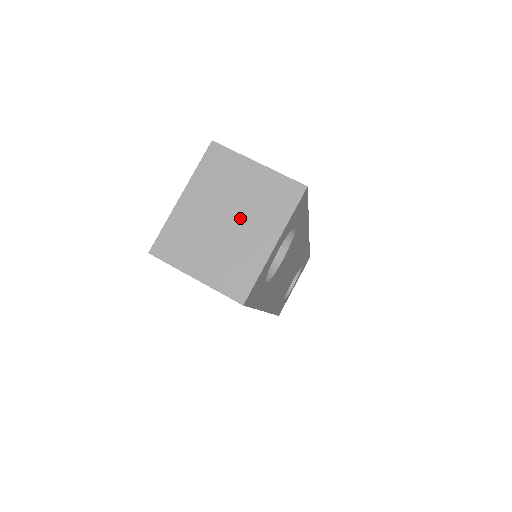
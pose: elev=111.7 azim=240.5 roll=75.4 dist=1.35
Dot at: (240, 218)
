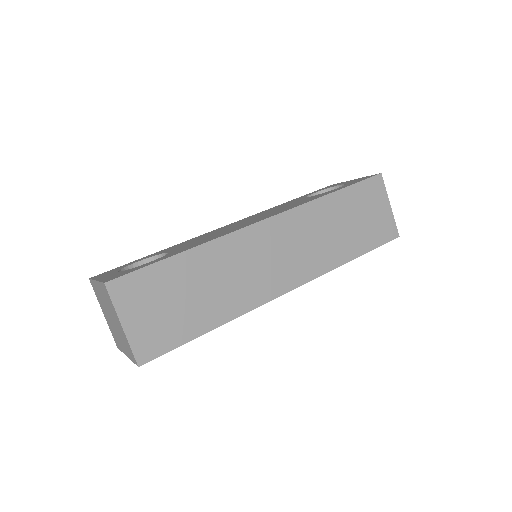
Dot at: (116, 327)
